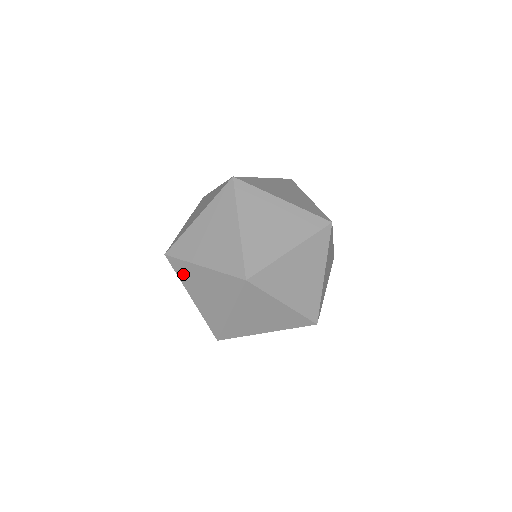
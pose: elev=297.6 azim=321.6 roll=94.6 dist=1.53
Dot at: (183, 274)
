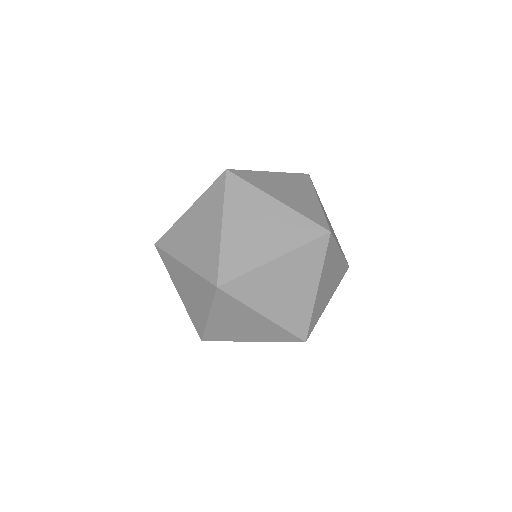
Dot at: (170, 268)
